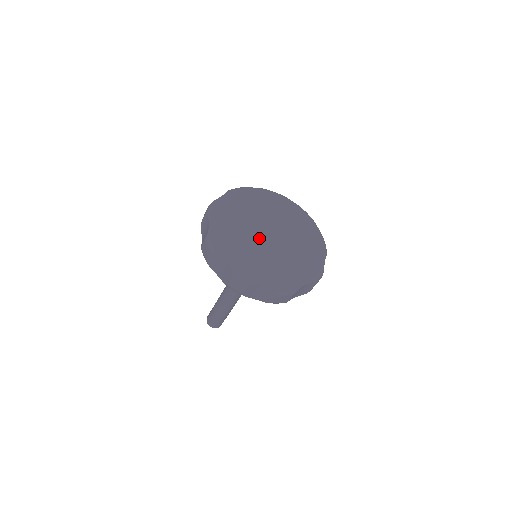
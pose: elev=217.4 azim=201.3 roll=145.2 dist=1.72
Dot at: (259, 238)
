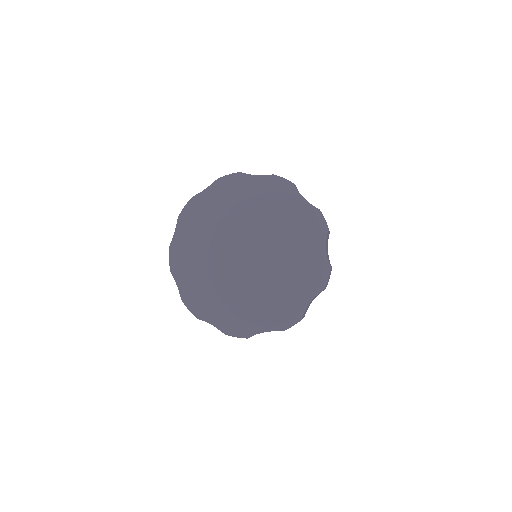
Dot at: (250, 280)
